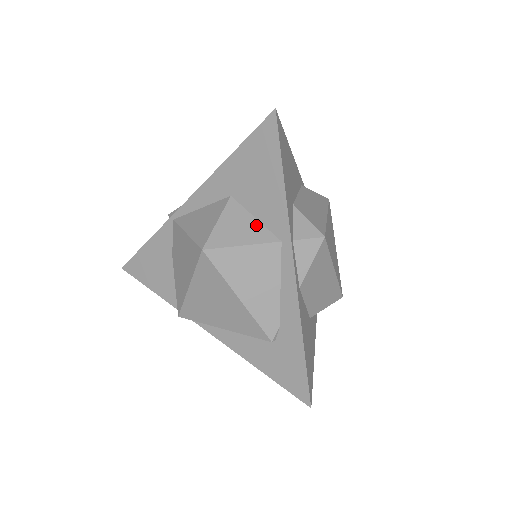
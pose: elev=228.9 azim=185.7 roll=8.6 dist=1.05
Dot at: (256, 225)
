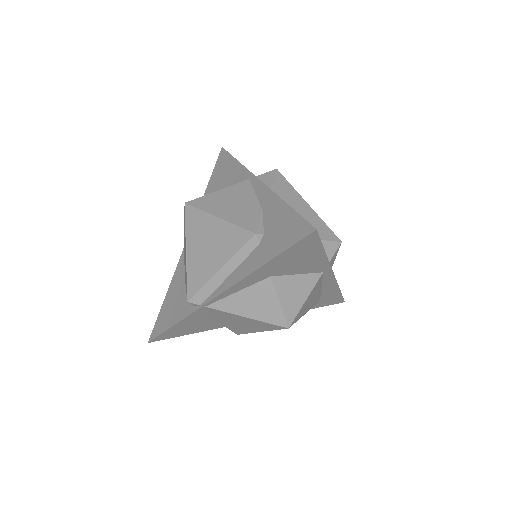
Dot at: (302, 279)
